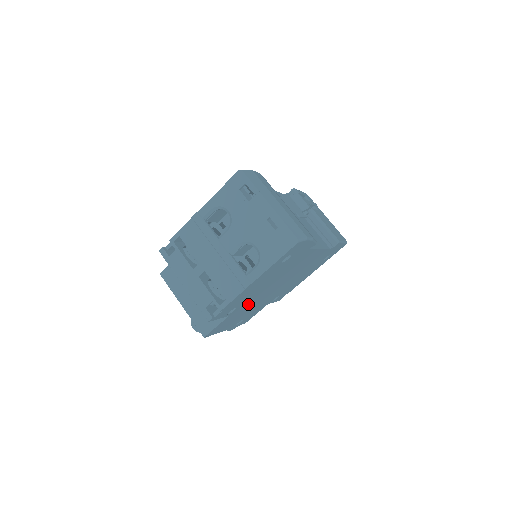
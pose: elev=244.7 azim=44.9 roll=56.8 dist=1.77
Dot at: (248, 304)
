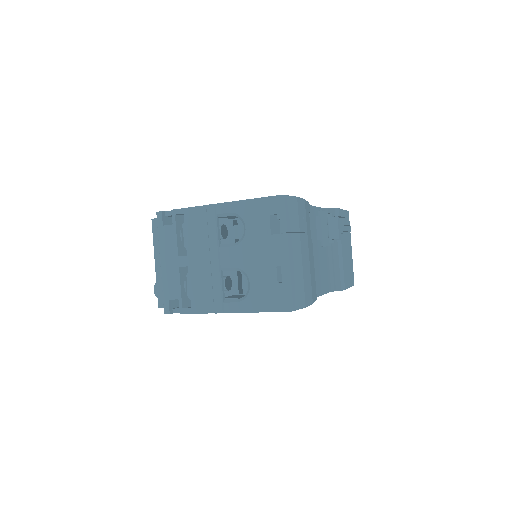
Dot at: occluded
